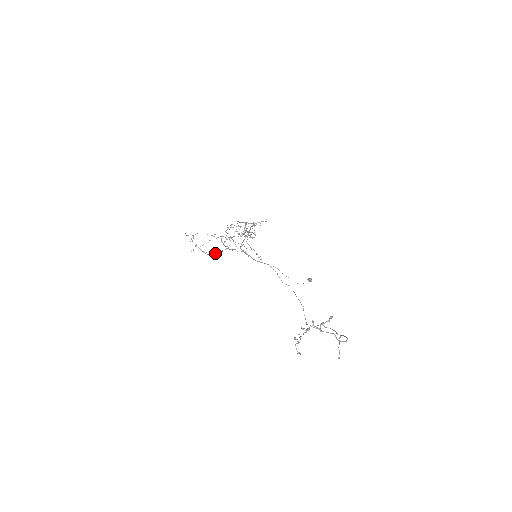
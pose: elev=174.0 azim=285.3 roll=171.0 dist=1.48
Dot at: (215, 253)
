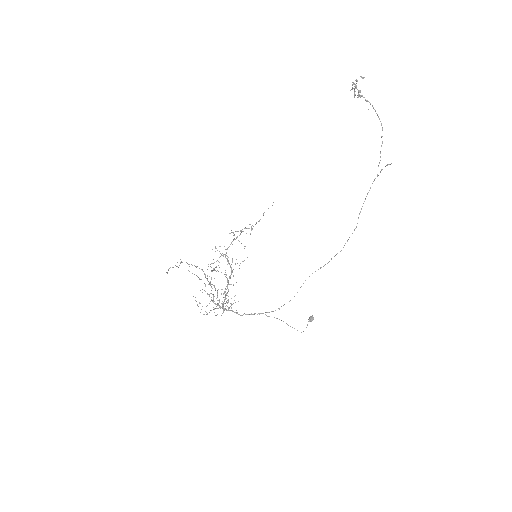
Dot at: occluded
